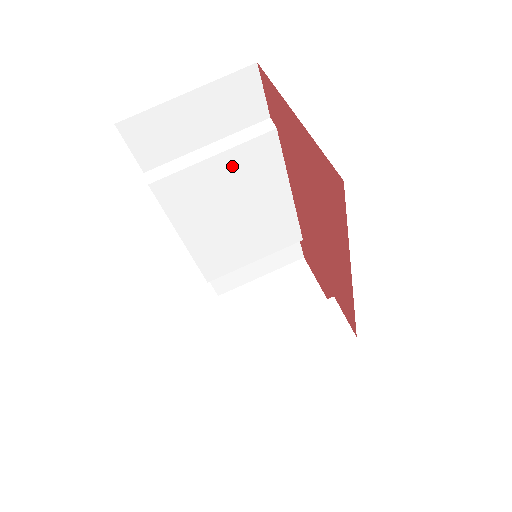
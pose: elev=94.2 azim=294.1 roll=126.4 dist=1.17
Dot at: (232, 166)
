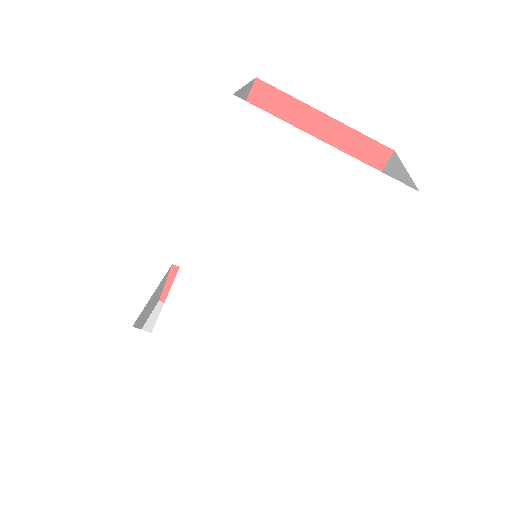
Dot at: occluded
